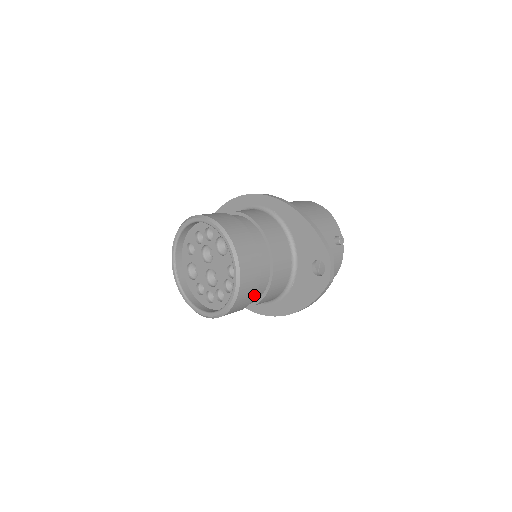
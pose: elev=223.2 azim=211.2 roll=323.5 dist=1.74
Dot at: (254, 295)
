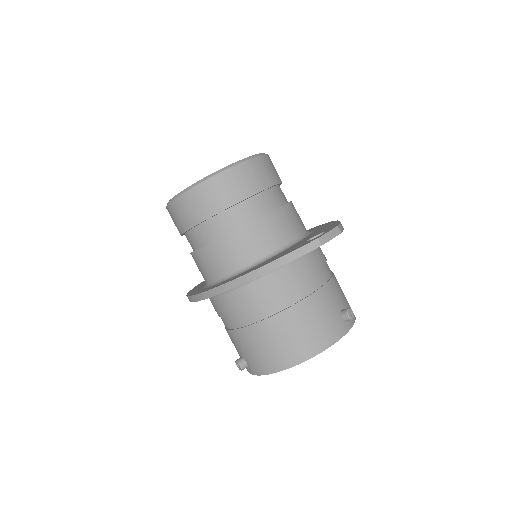
Dot at: (236, 201)
